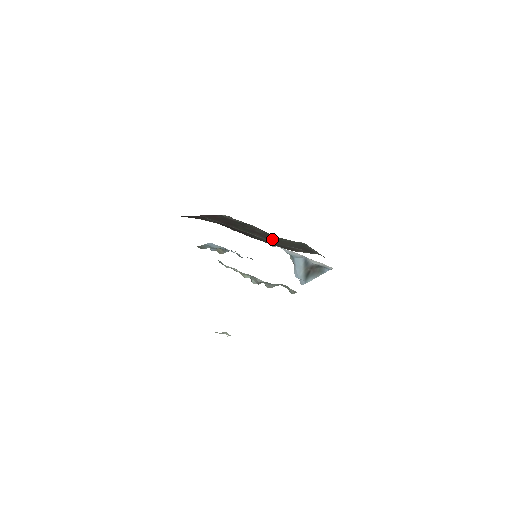
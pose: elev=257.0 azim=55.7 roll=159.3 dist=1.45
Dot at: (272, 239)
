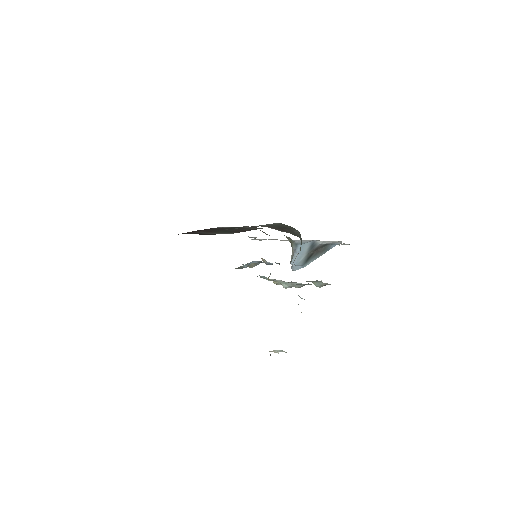
Dot at: occluded
